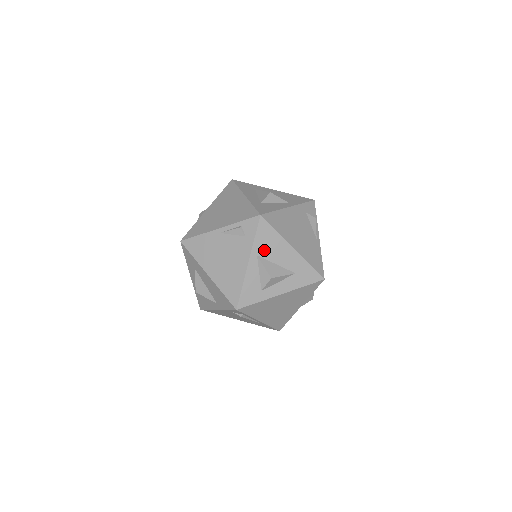
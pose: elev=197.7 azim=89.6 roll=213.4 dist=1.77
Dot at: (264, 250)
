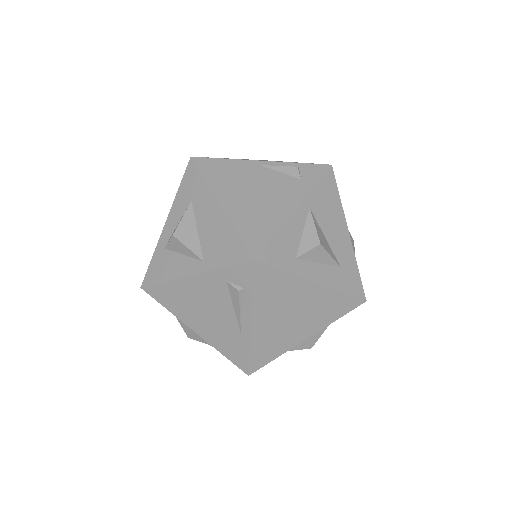
Dot at: (319, 208)
